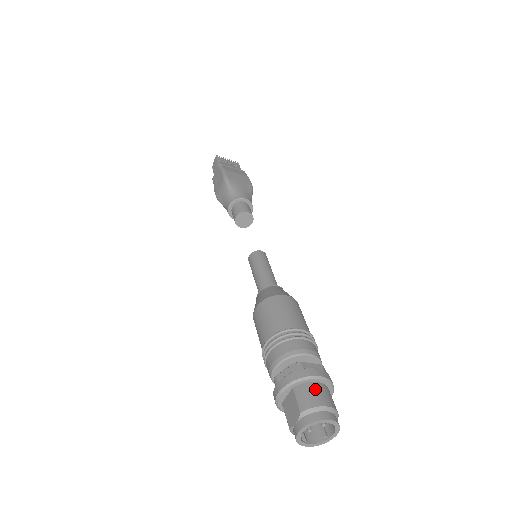
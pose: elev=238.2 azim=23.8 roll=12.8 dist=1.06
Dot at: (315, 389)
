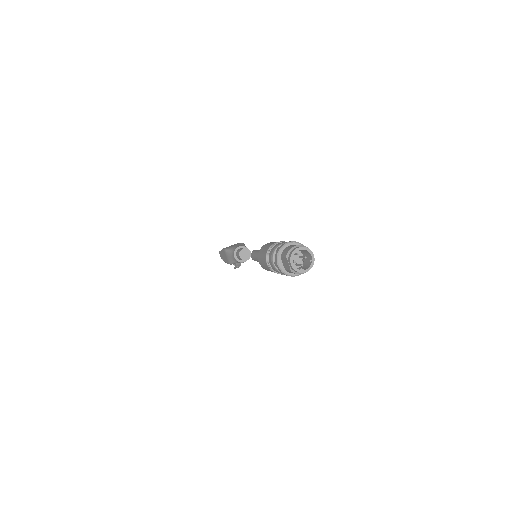
Dot at: (288, 247)
